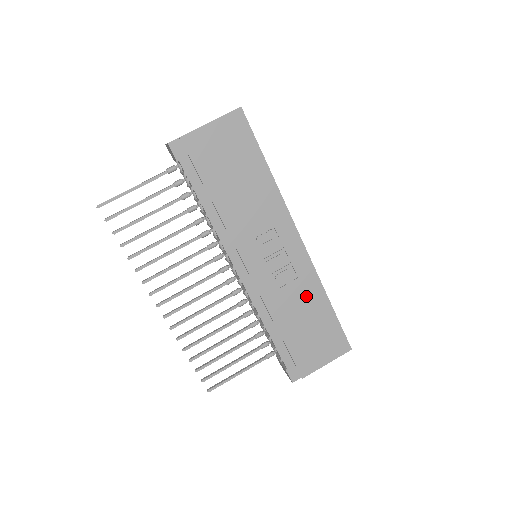
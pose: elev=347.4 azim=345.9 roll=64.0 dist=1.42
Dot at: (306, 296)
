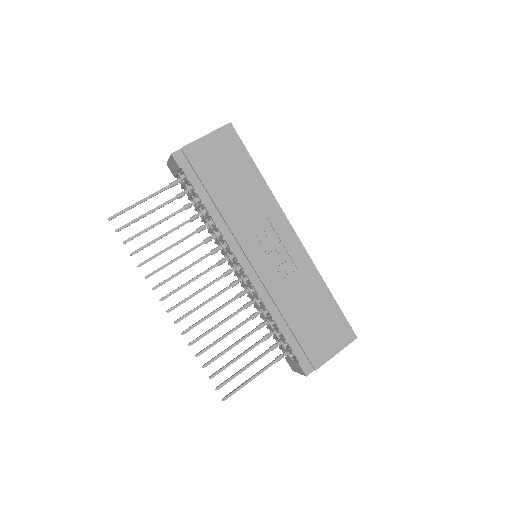
Dot at: (307, 286)
